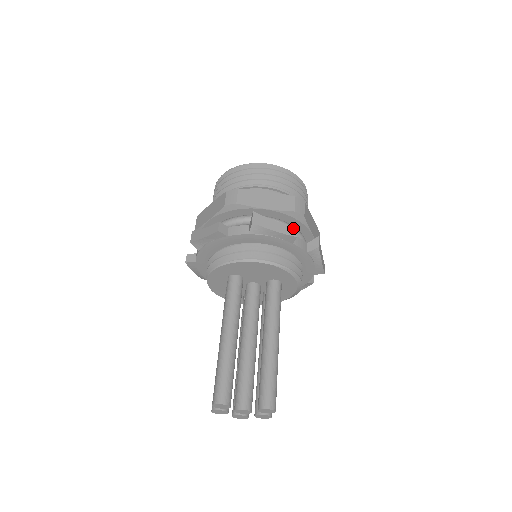
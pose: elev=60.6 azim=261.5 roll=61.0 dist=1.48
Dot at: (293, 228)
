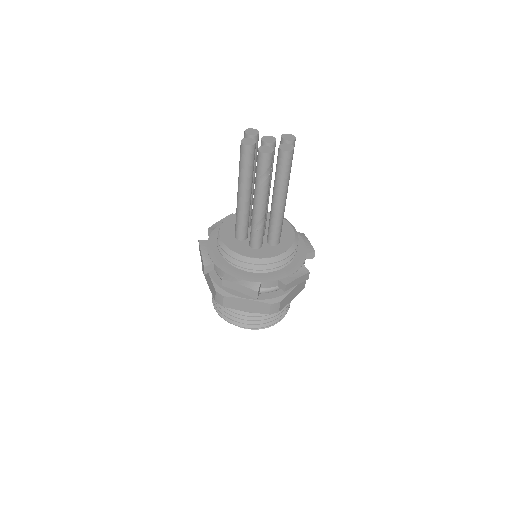
Dot at: occluded
